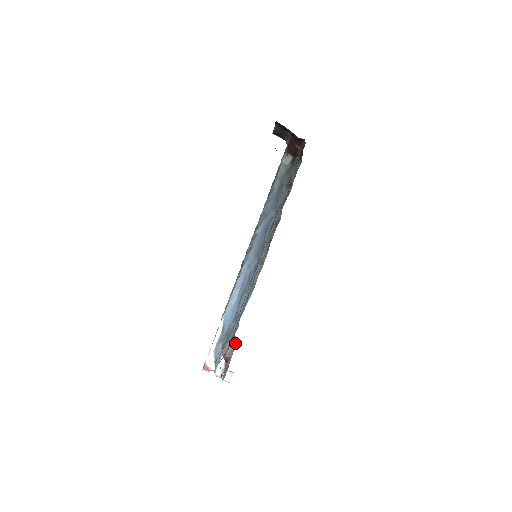
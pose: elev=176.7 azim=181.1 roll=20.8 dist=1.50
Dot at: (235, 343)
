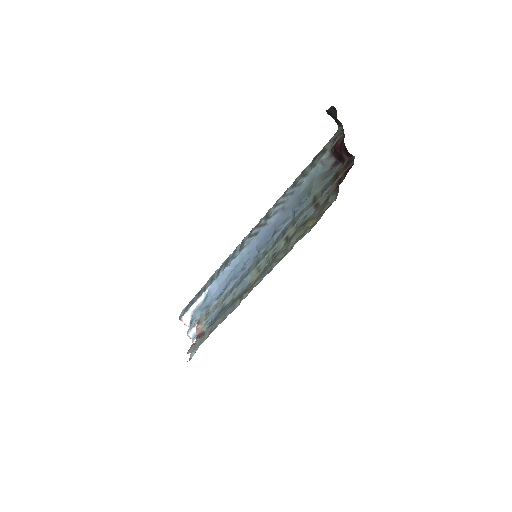
Dot at: occluded
